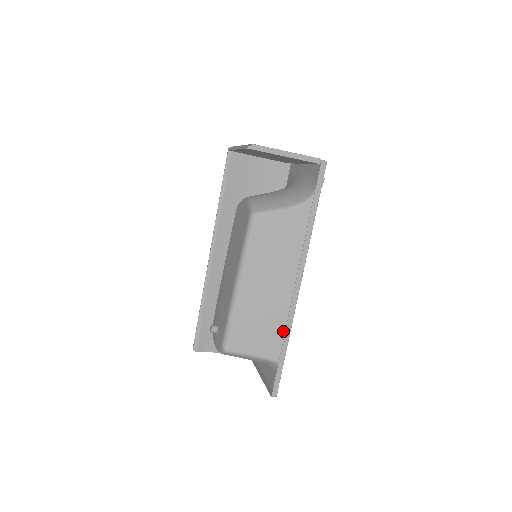
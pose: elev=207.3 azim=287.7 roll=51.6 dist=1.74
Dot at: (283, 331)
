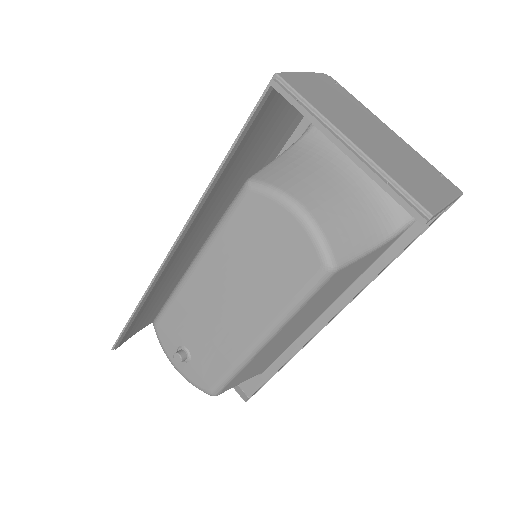
Dot at: (282, 351)
